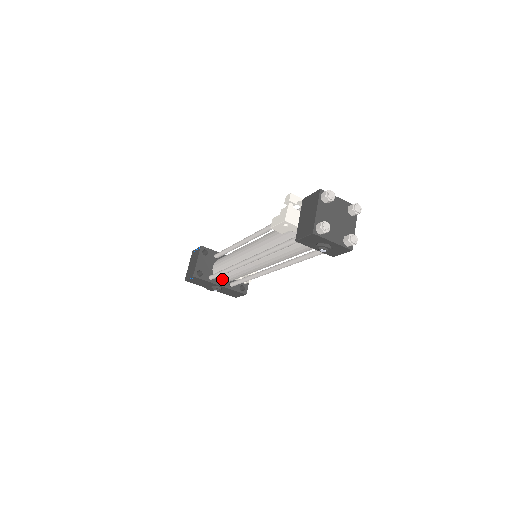
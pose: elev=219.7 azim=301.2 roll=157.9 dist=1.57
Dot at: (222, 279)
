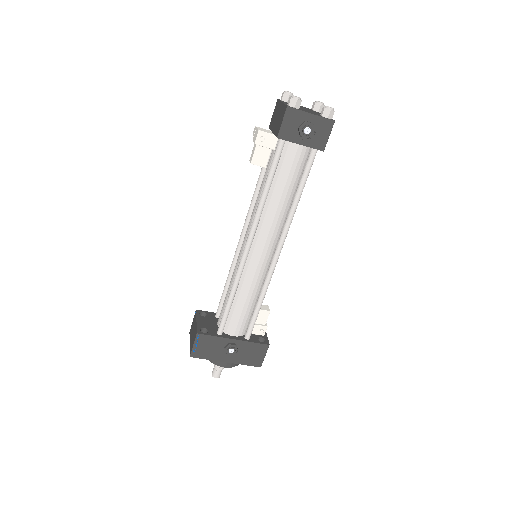
Dot at: (232, 326)
